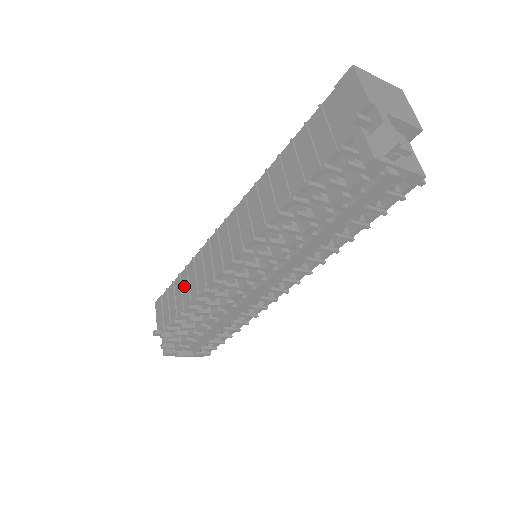
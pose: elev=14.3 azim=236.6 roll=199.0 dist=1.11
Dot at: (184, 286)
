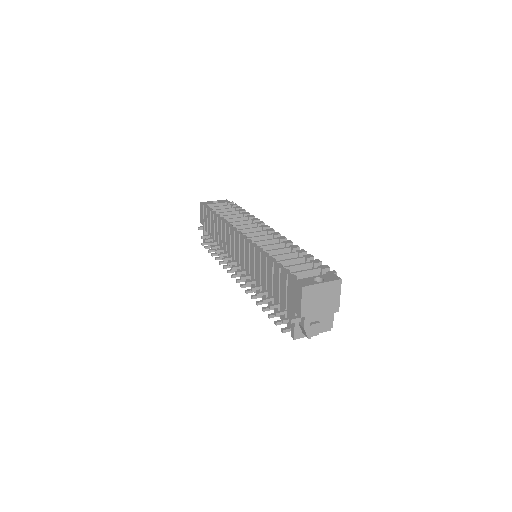
Dot at: (216, 226)
